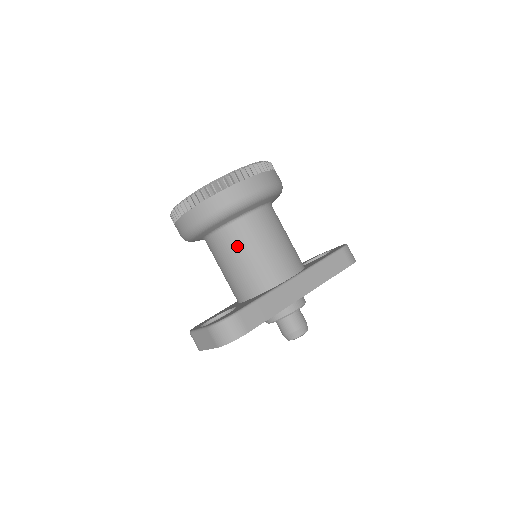
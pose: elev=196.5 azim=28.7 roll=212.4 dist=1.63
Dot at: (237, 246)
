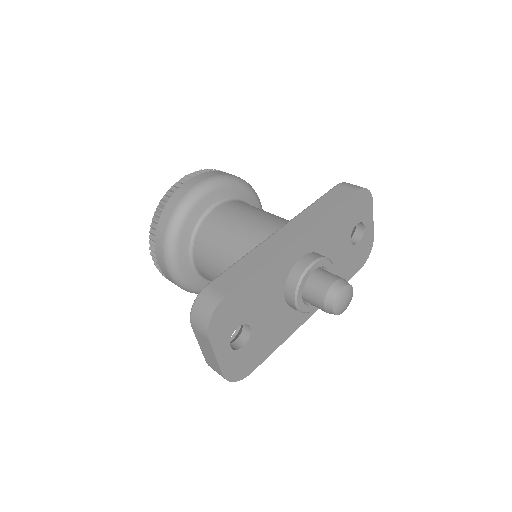
Dot at: (211, 245)
